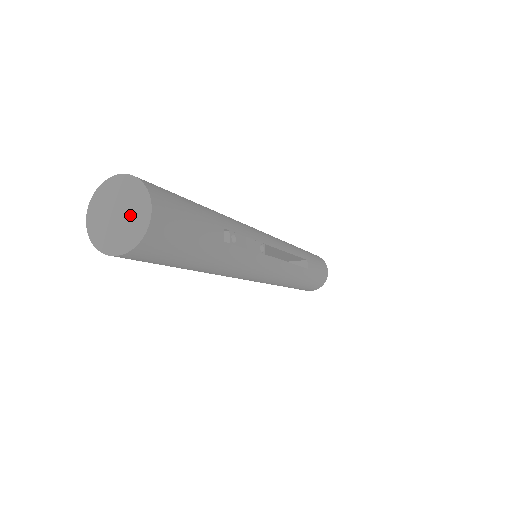
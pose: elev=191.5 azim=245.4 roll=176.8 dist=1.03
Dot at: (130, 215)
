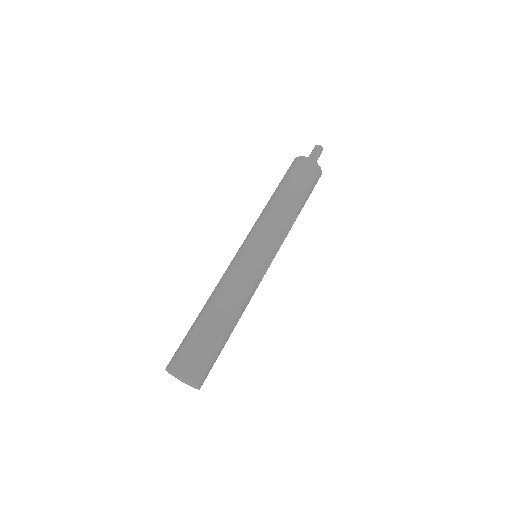
Dot at: (189, 383)
